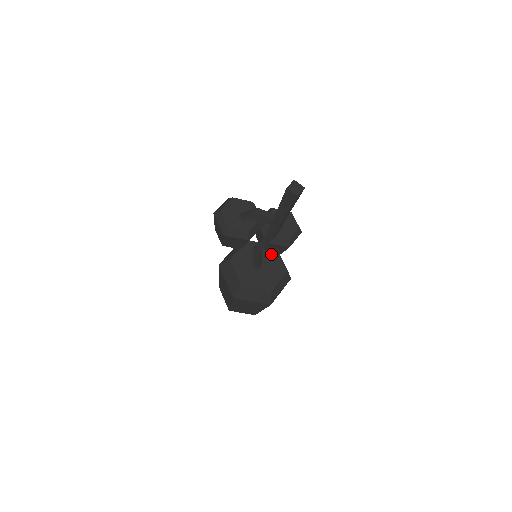
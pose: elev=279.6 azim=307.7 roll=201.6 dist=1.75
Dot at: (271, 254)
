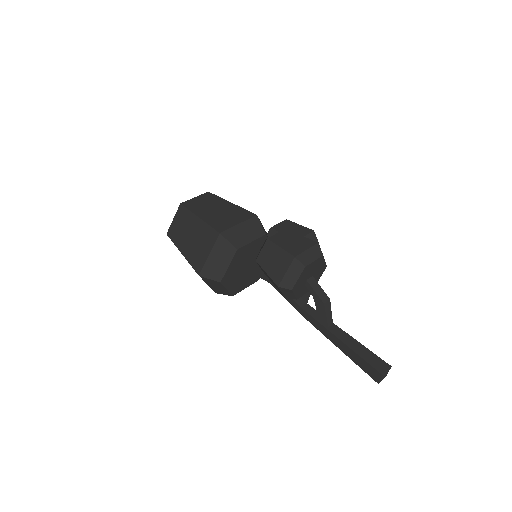
Dot at: occluded
